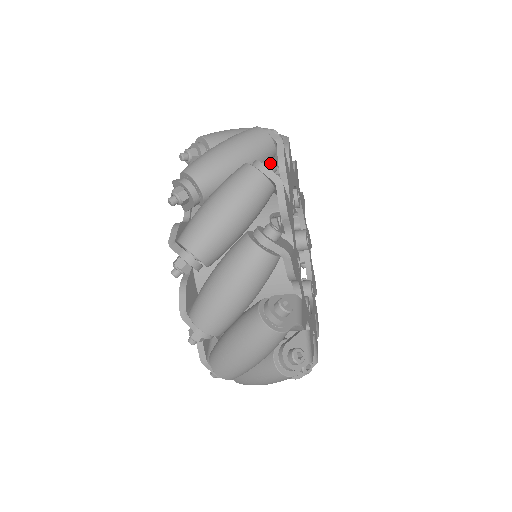
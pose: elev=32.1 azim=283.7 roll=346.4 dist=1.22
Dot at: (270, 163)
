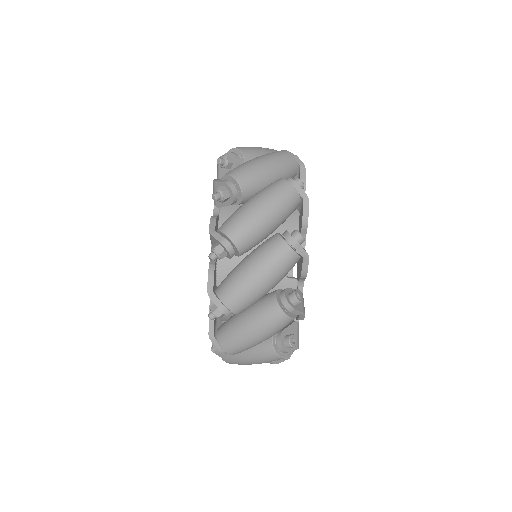
Dot at: occluded
